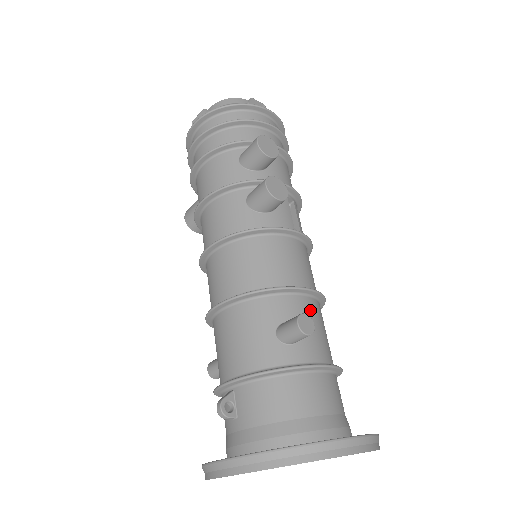
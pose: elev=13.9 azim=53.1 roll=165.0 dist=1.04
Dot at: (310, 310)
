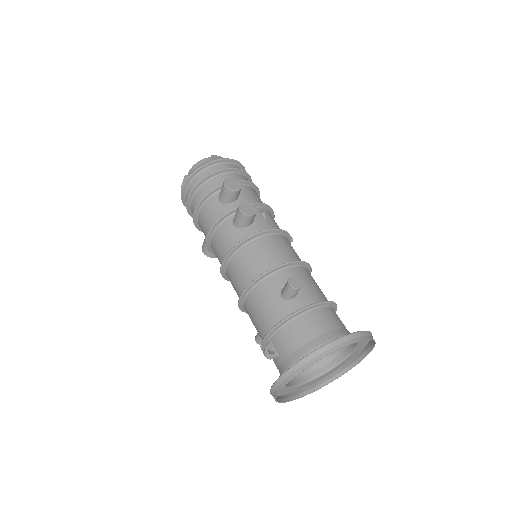
Dot at: (299, 274)
